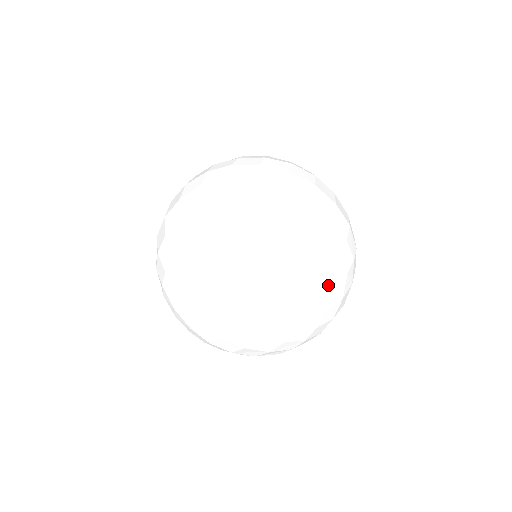
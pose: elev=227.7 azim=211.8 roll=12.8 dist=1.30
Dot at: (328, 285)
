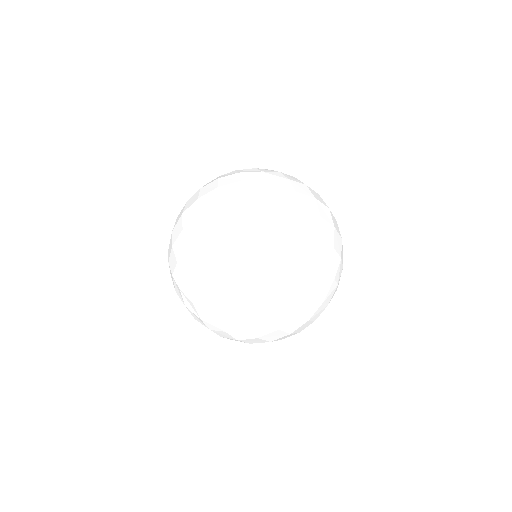
Dot at: (336, 289)
